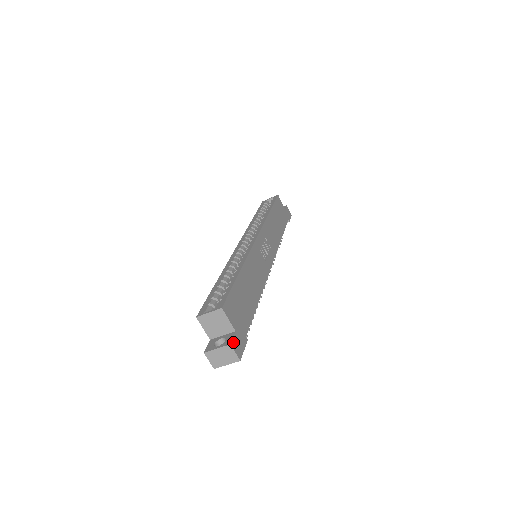
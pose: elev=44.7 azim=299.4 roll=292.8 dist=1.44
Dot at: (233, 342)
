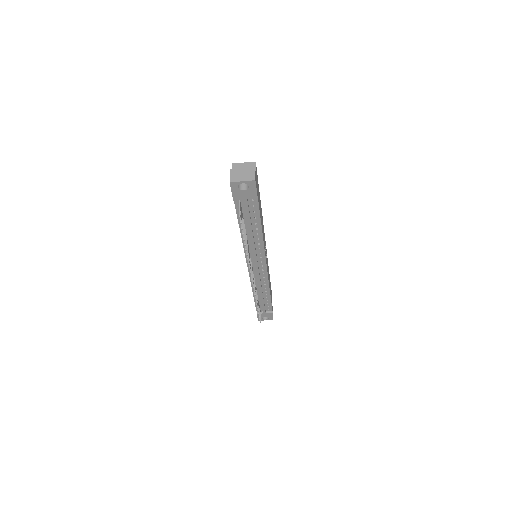
Dot at: (255, 172)
